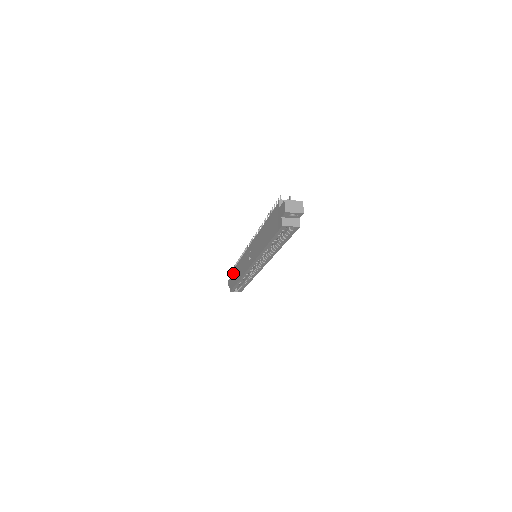
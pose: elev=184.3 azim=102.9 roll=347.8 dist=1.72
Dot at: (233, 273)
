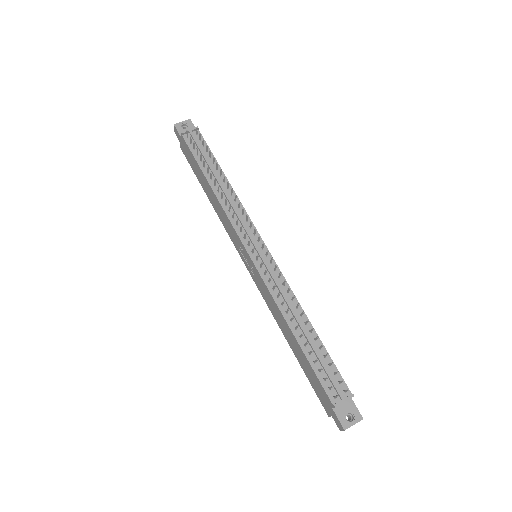
Dot at: (193, 161)
